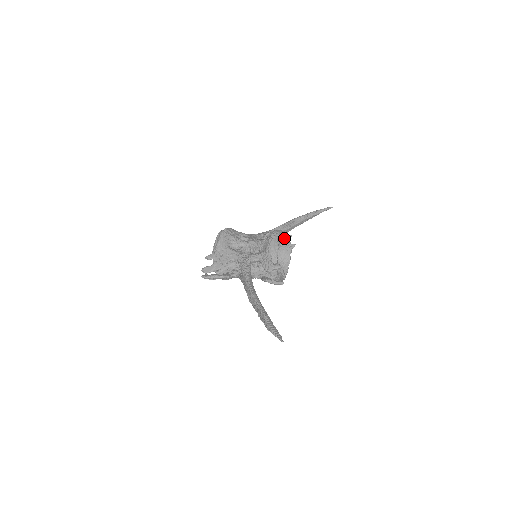
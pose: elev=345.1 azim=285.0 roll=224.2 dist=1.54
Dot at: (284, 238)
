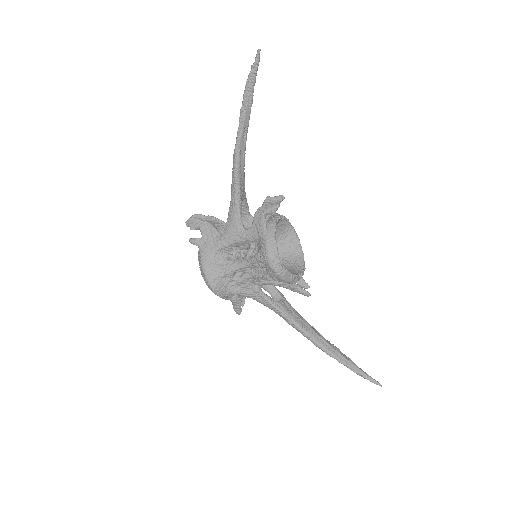
Dot at: (299, 256)
